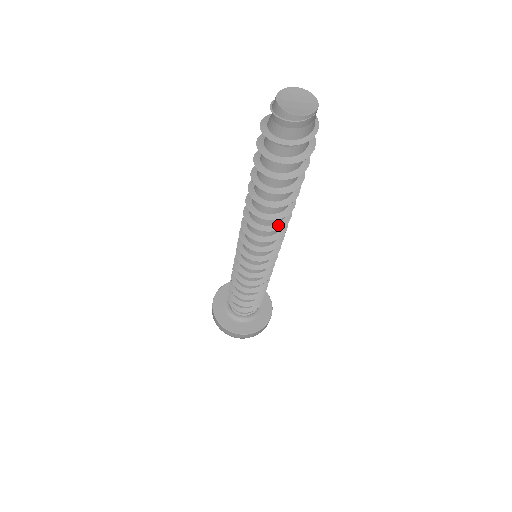
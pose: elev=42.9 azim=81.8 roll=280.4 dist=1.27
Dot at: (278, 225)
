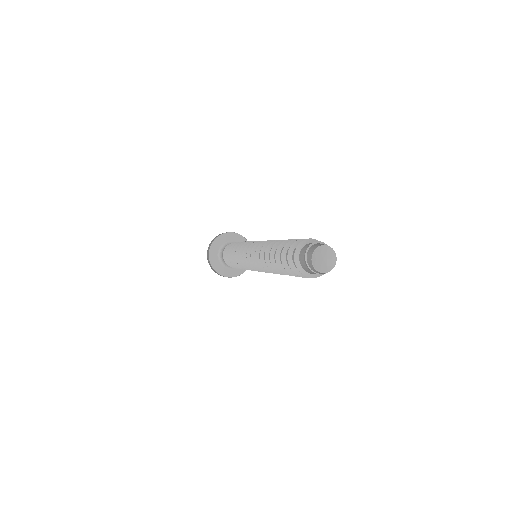
Dot at: occluded
